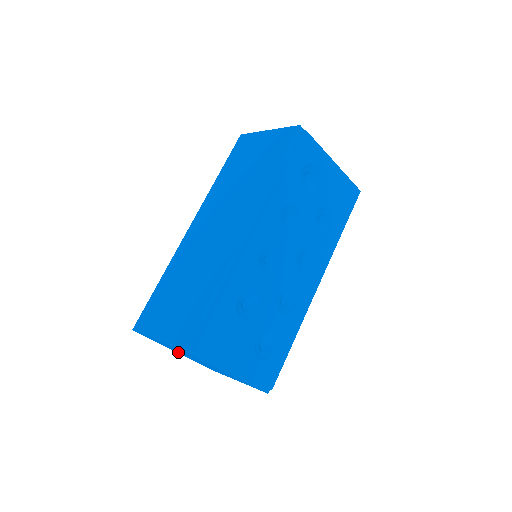
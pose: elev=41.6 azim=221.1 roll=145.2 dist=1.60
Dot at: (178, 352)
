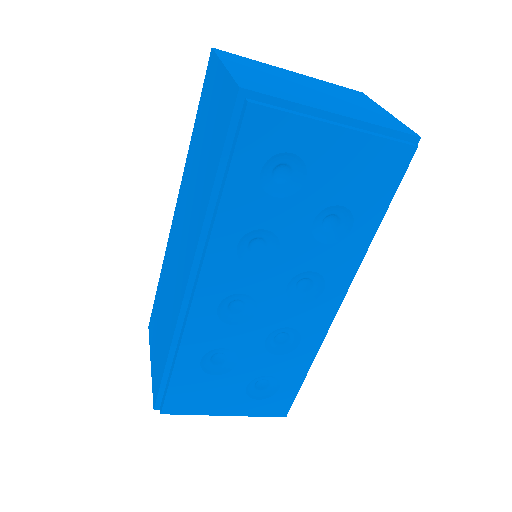
Dot at: occluded
